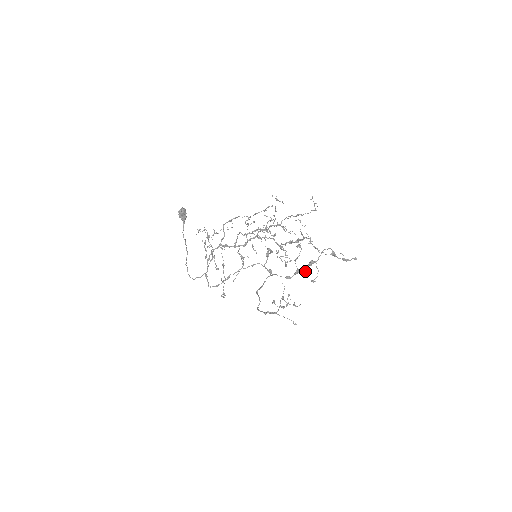
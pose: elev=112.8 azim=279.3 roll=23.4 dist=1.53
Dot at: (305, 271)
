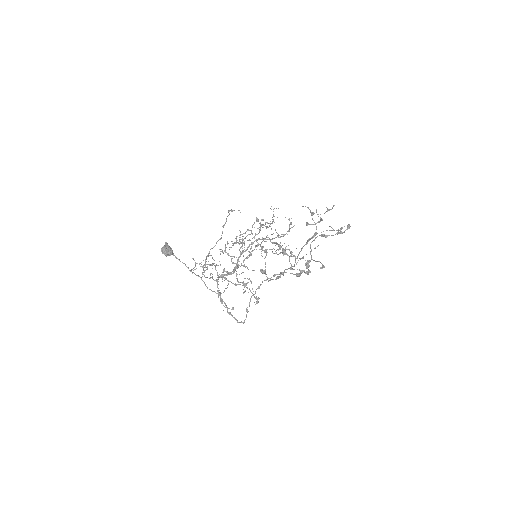
Dot at: (307, 274)
